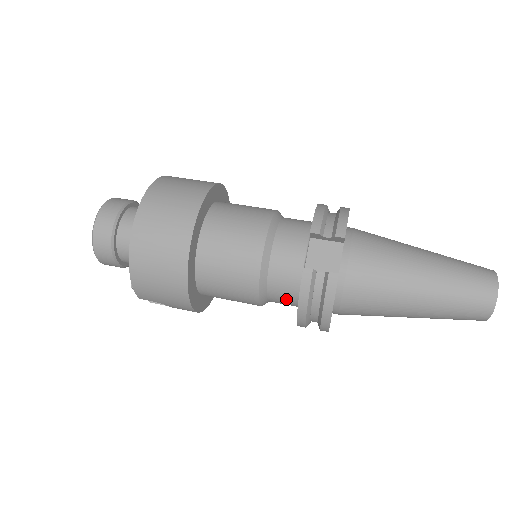
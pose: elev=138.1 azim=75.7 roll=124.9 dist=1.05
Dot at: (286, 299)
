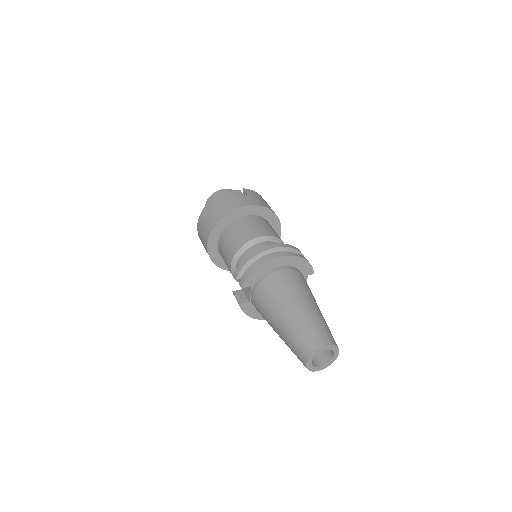
Dot at: occluded
